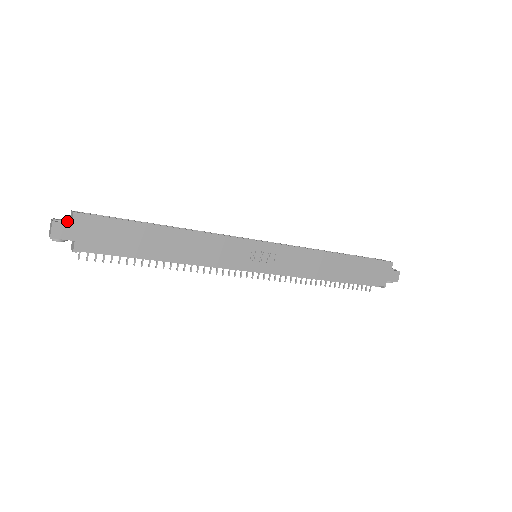
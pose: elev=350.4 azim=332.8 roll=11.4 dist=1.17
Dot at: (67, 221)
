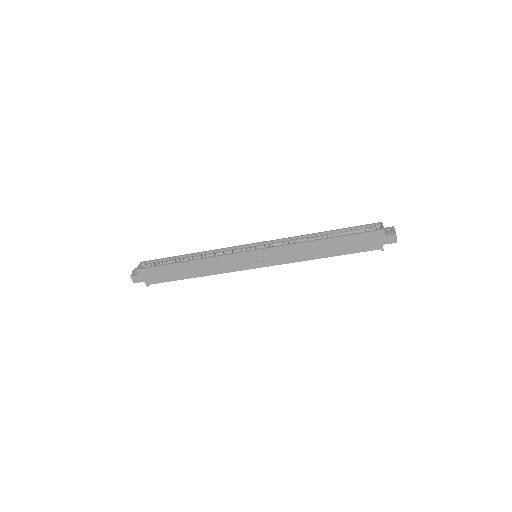
Dot at: (137, 273)
